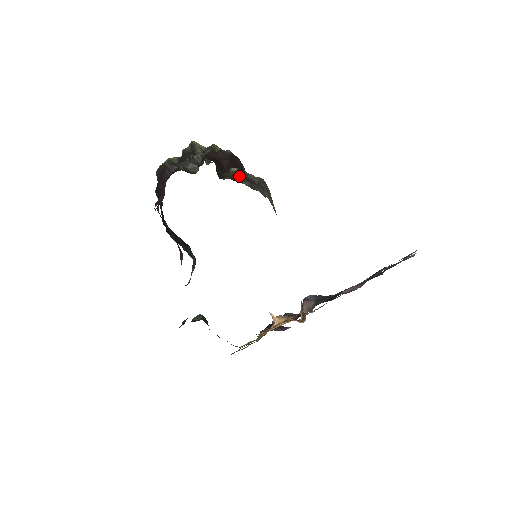
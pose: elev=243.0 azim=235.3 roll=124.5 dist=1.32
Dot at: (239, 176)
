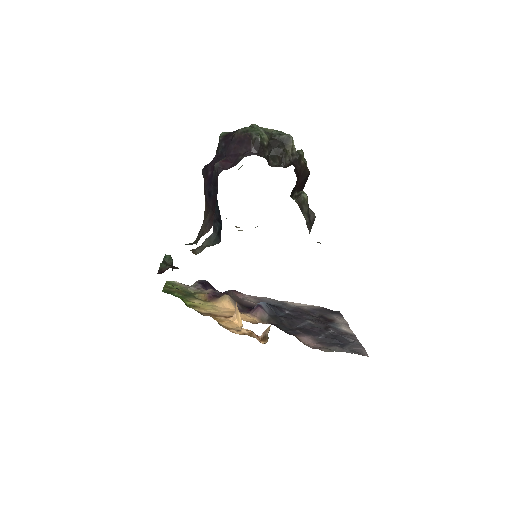
Dot at: (305, 206)
